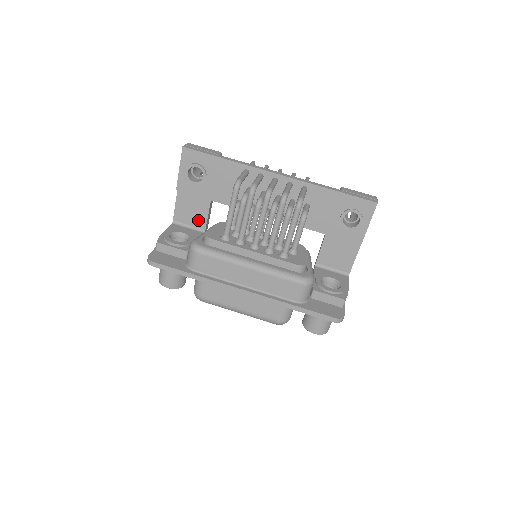
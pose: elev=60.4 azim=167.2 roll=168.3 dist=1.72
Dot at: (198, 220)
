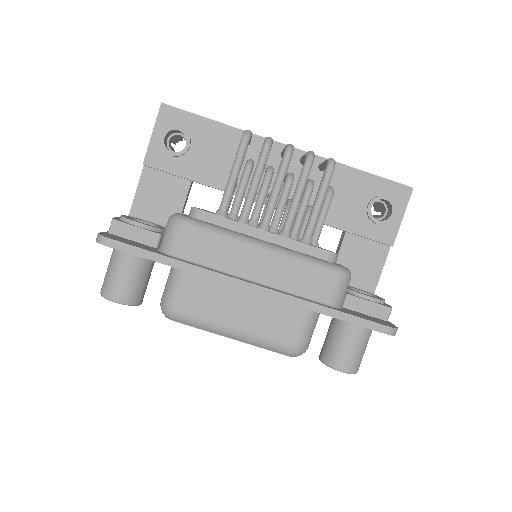
Dot at: (168, 214)
